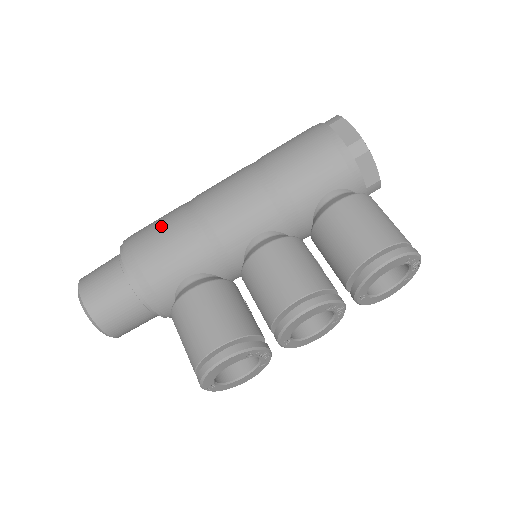
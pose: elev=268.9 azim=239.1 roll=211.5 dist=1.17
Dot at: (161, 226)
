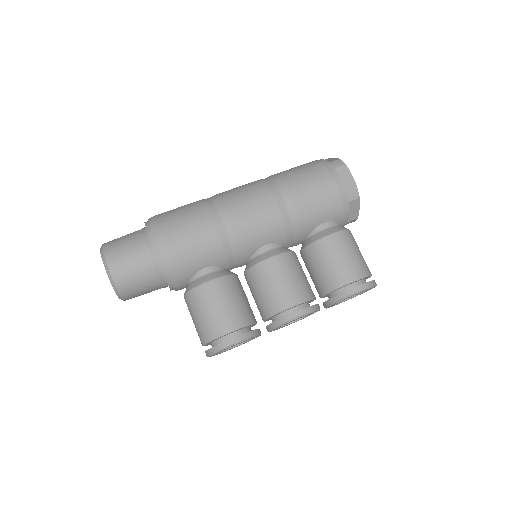
Dot at: (190, 220)
